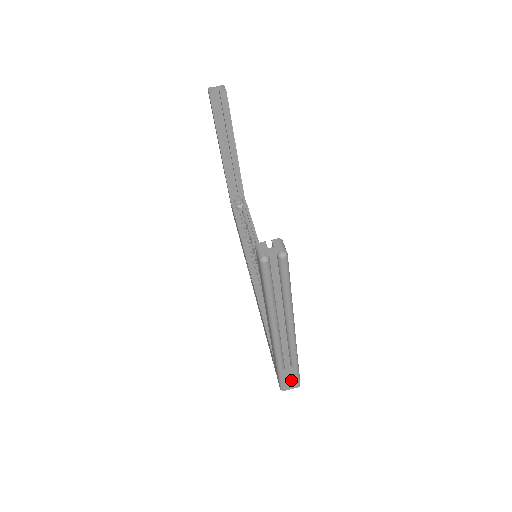
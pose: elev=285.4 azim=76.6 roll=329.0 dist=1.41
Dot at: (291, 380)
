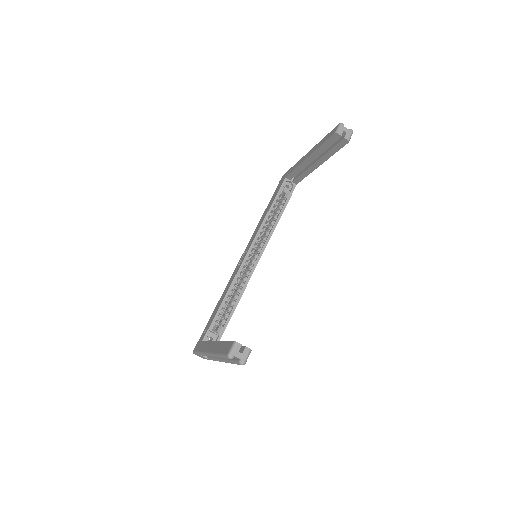
Dot at: (202, 357)
